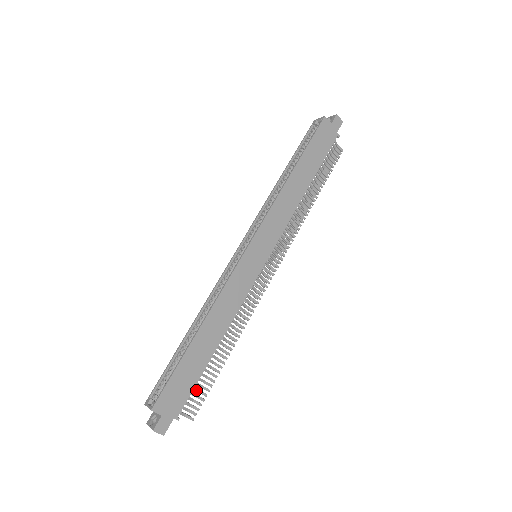
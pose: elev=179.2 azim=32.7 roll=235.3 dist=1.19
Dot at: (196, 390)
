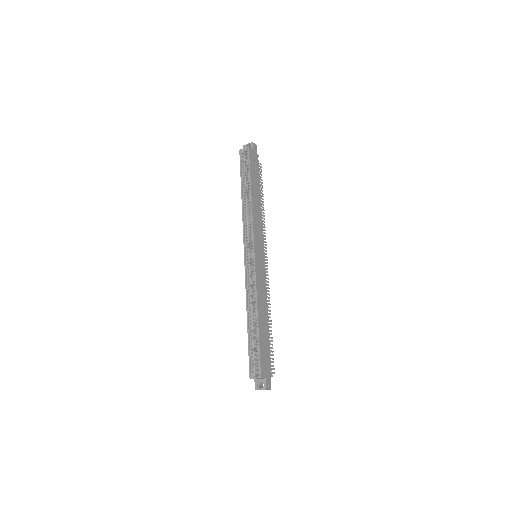
Dot at: occluded
